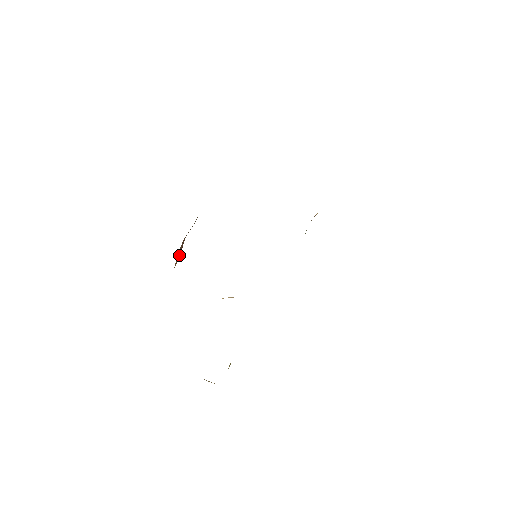
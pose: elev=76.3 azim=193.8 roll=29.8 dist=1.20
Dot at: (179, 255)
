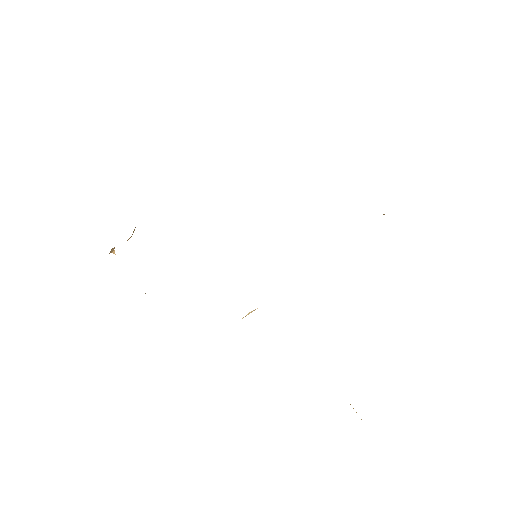
Dot at: occluded
